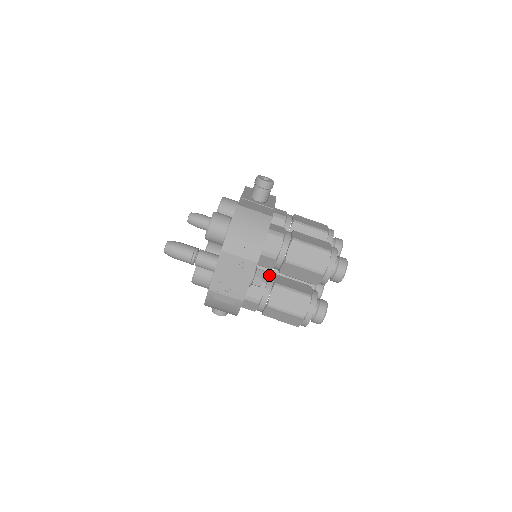
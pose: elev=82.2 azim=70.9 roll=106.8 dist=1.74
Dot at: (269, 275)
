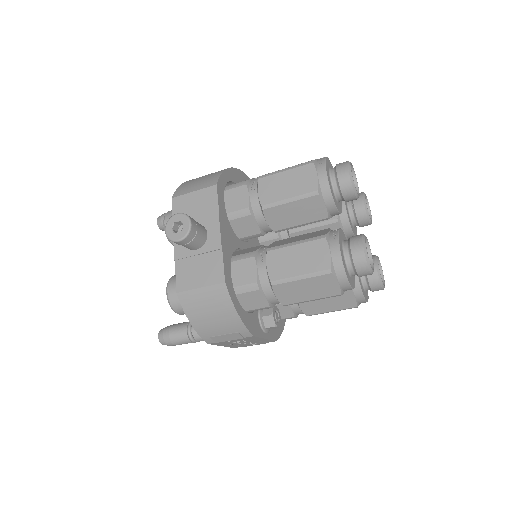
Dot at: occluded
